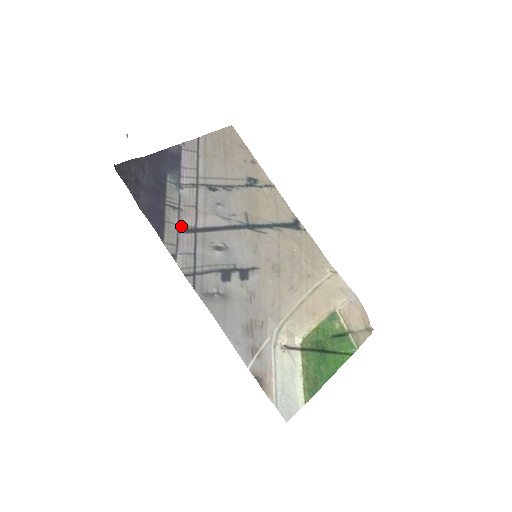
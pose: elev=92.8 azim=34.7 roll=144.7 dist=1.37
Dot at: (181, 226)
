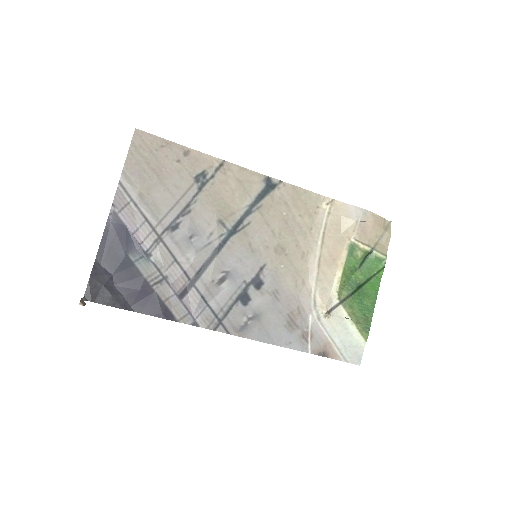
Dot at: (178, 292)
